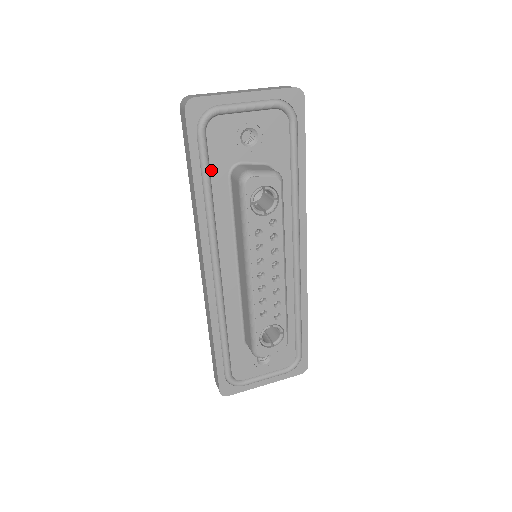
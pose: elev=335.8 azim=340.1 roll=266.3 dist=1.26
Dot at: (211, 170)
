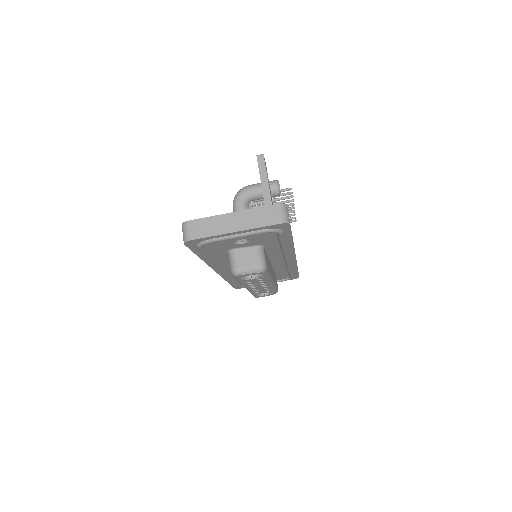
Dot at: (212, 253)
